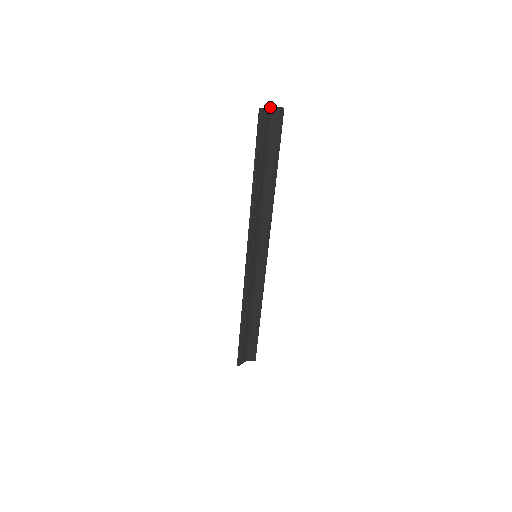
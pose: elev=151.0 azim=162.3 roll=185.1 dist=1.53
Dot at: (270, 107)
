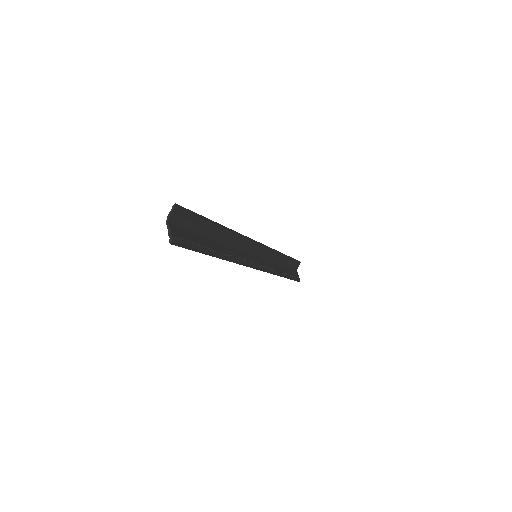
Dot at: (168, 223)
